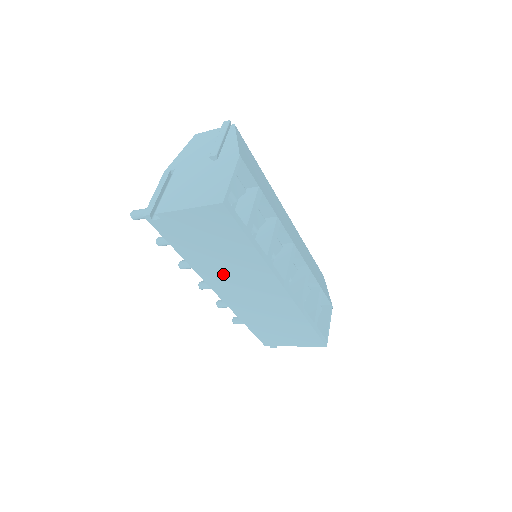
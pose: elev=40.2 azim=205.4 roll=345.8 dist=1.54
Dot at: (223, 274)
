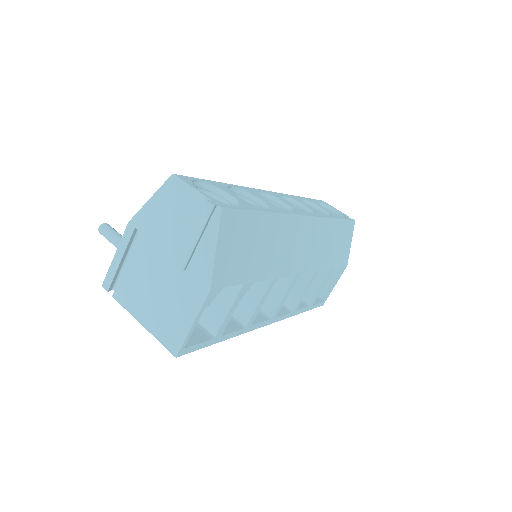
Dot at: occluded
